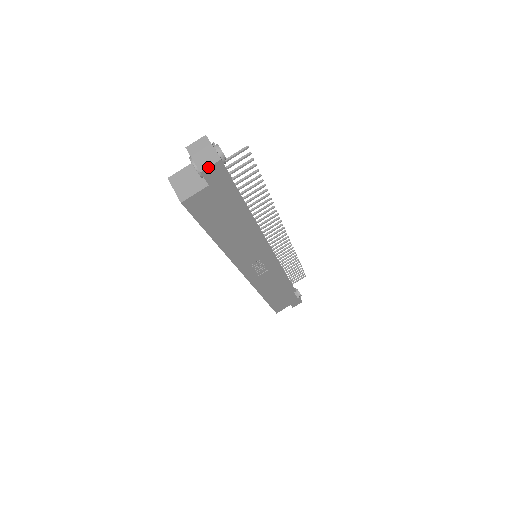
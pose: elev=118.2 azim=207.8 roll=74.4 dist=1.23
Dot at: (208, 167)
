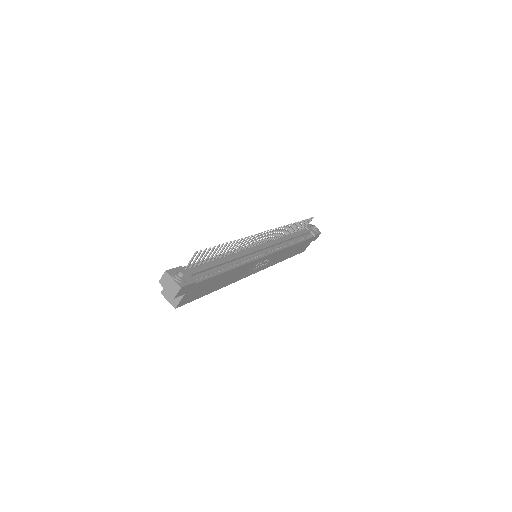
Dot at: (176, 294)
